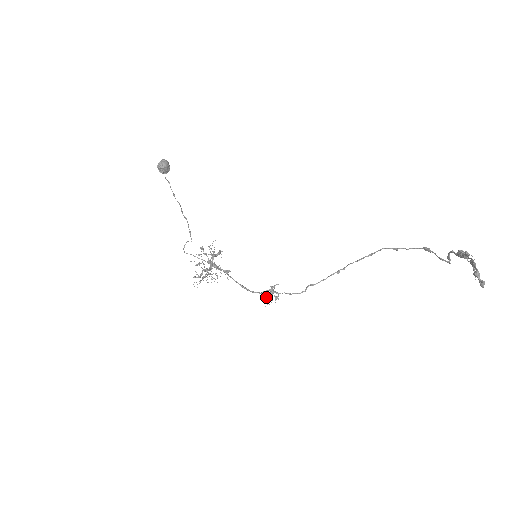
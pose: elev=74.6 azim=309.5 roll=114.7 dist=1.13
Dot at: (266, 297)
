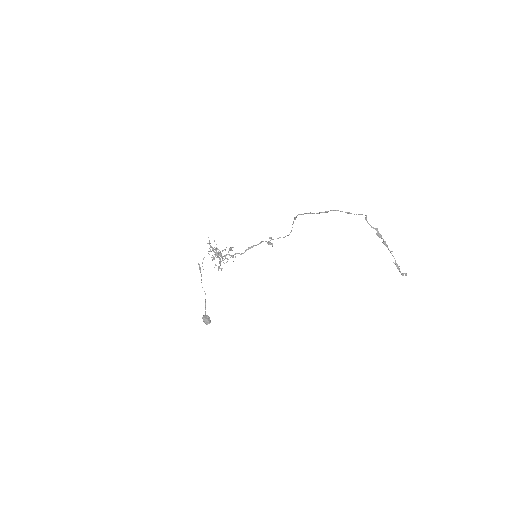
Dot at: occluded
